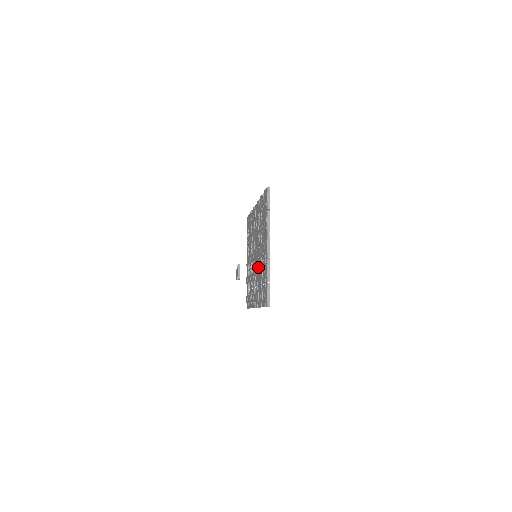
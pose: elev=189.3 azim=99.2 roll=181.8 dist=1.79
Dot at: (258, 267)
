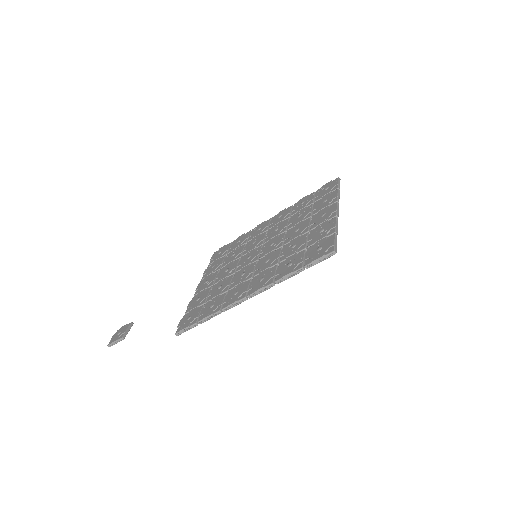
Dot at: (277, 251)
